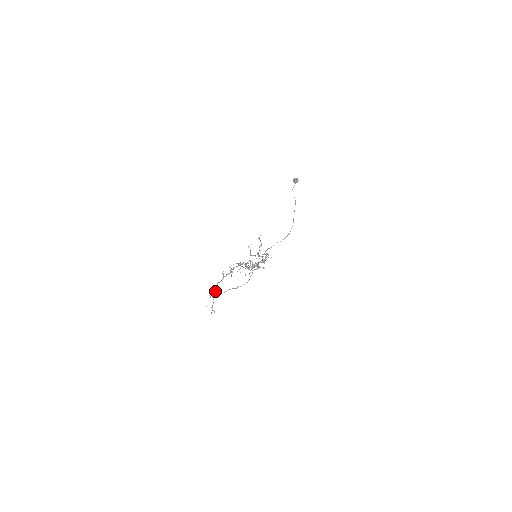
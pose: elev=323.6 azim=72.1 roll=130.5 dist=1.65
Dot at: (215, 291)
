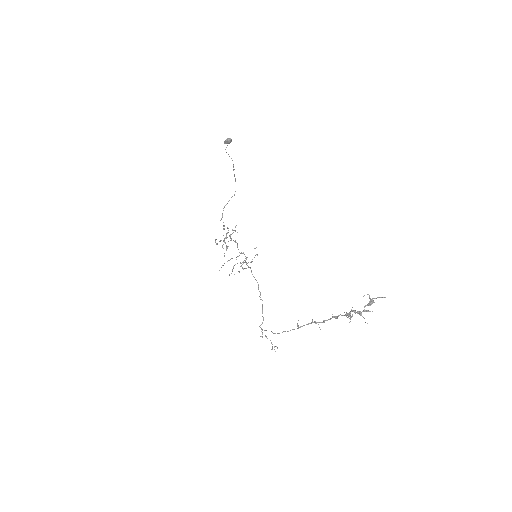
Dot at: (260, 327)
